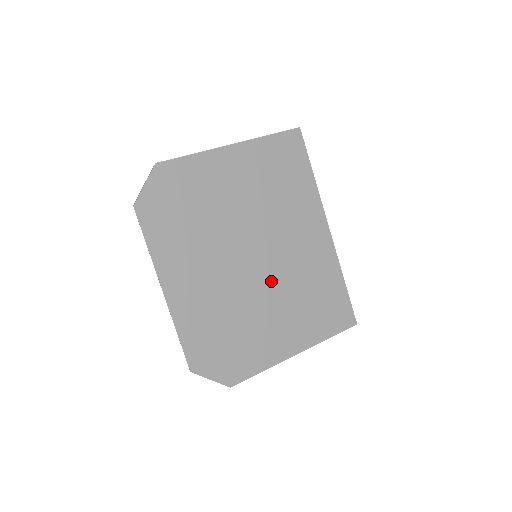
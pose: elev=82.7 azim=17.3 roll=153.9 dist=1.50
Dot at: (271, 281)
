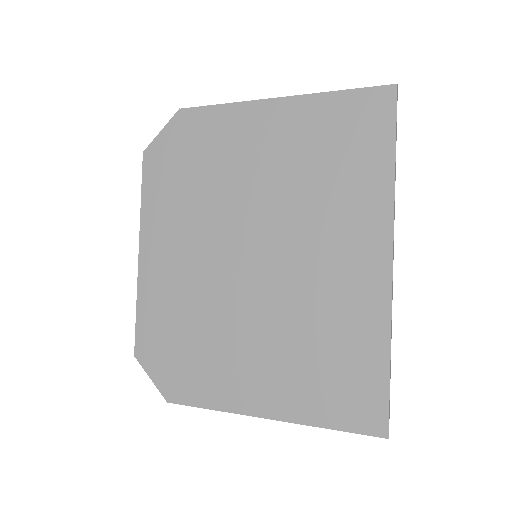
Dot at: (265, 298)
